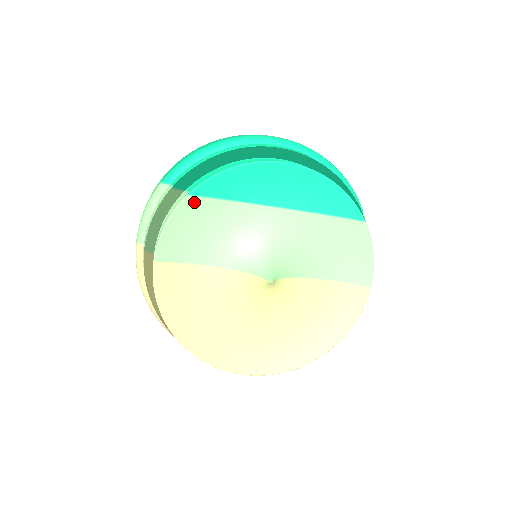
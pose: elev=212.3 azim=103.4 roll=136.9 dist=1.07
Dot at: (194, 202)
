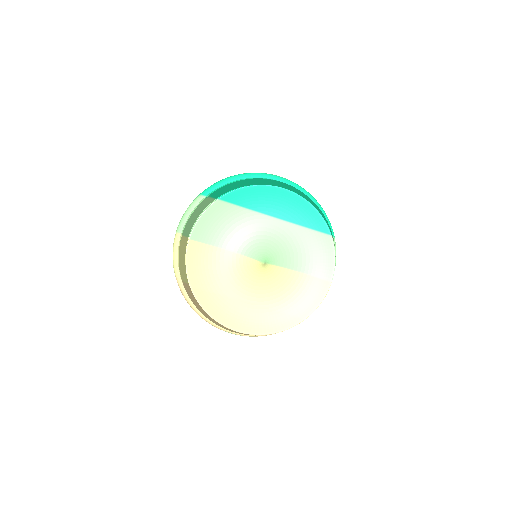
Dot at: (221, 205)
